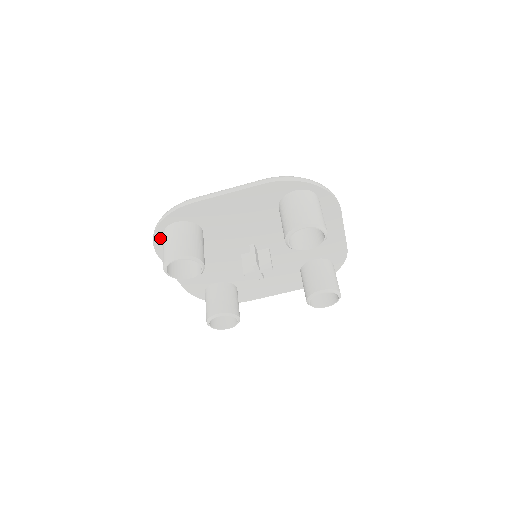
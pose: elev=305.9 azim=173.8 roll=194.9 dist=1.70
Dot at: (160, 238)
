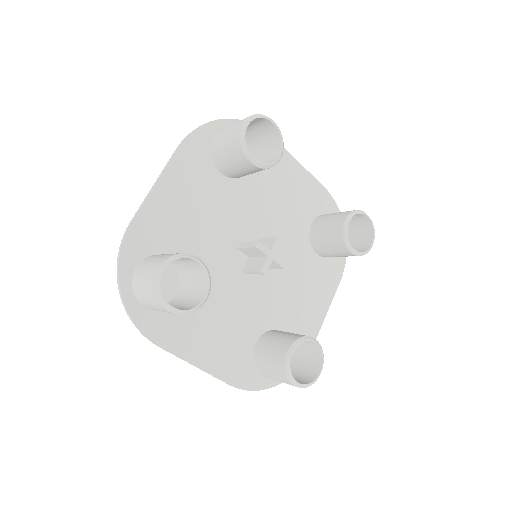
Dot at: (210, 131)
